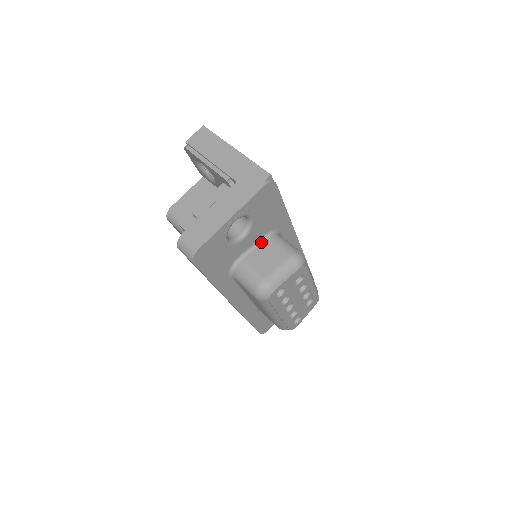
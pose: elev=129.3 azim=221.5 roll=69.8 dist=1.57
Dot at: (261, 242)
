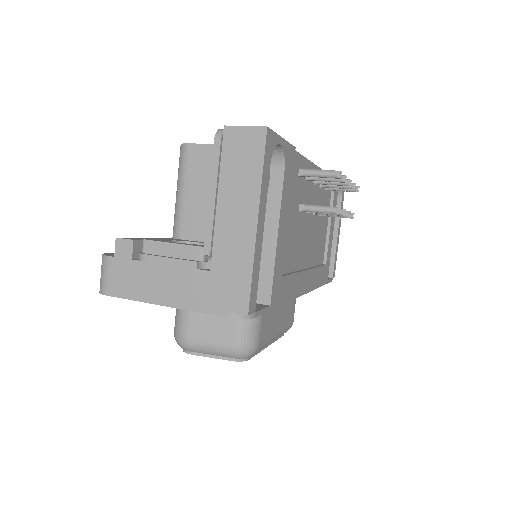
Dot at: occluded
